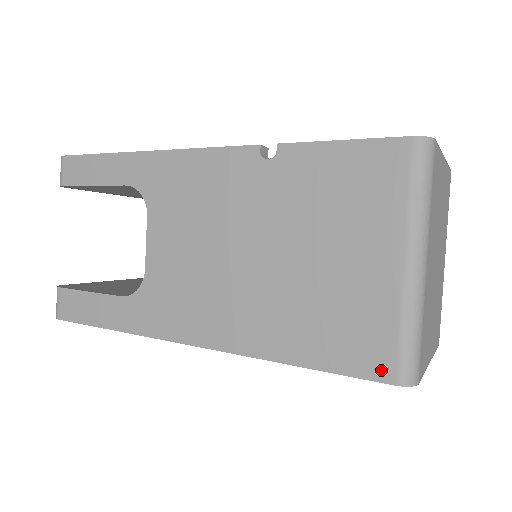
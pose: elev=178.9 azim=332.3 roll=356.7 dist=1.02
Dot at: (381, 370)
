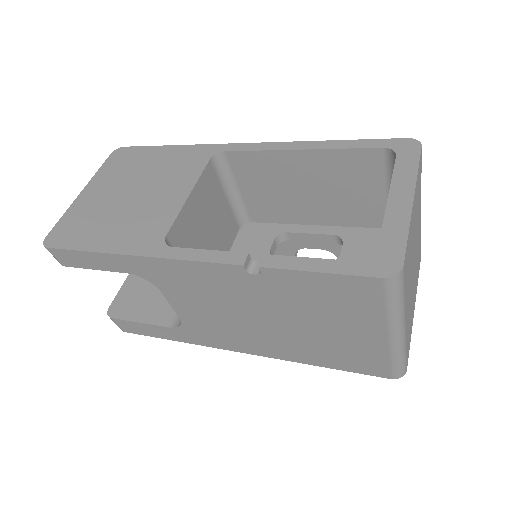
Dot at: (381, 374)
